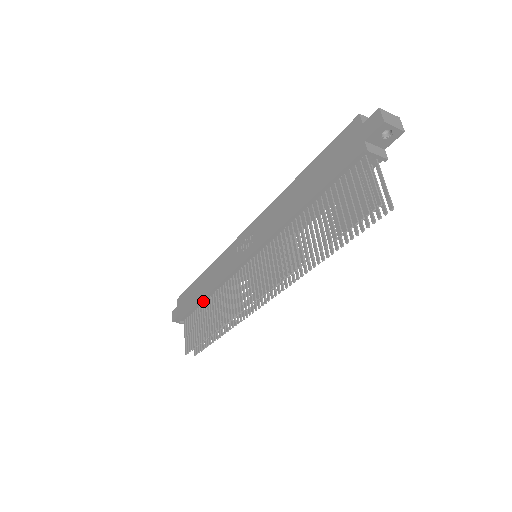
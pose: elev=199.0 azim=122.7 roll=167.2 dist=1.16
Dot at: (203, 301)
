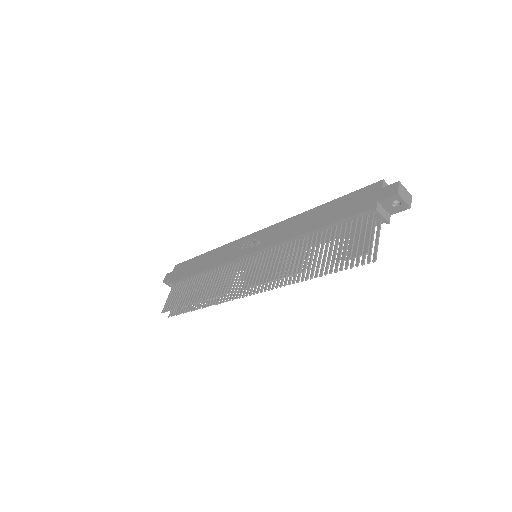
Dot at: (196, 275)
